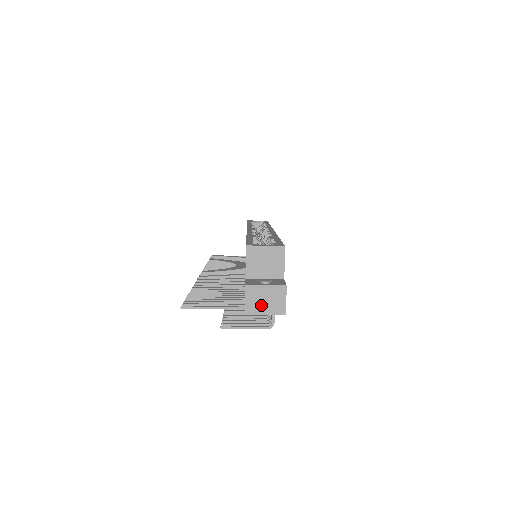
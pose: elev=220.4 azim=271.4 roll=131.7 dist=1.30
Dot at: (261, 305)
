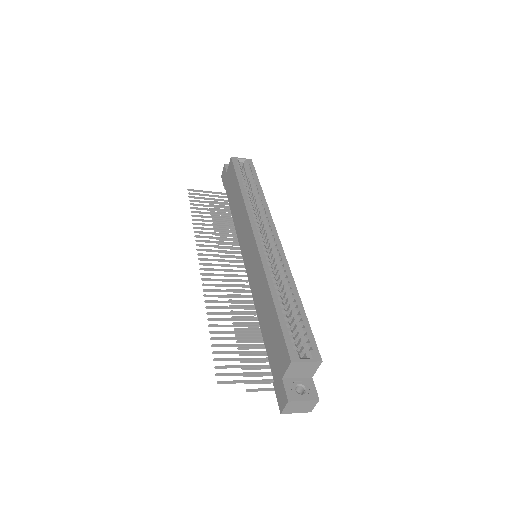
Dot at: (295, 409)
